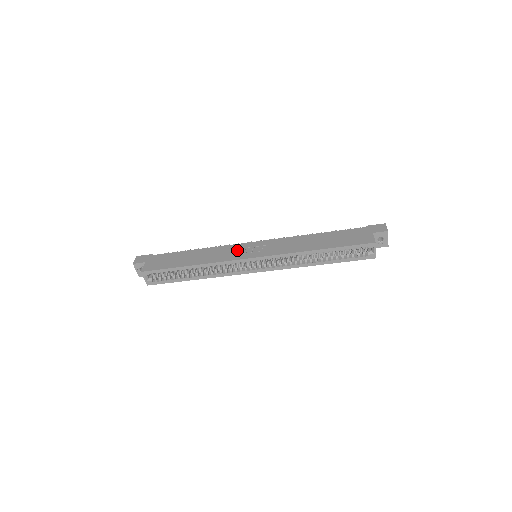
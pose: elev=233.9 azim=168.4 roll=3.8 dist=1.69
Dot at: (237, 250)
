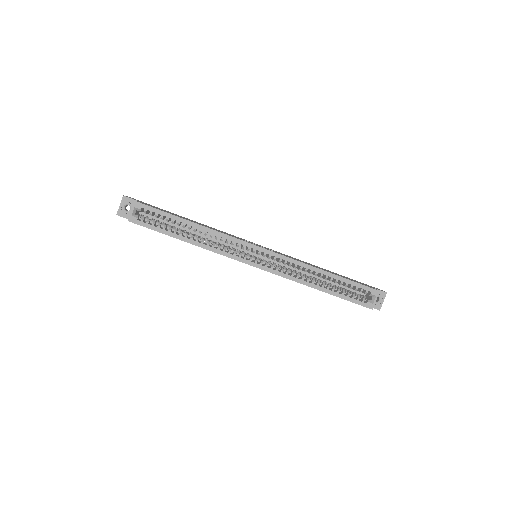
Dot at: (242, 239)
